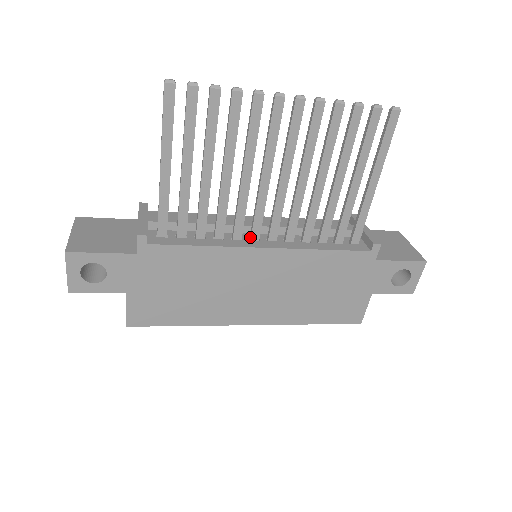
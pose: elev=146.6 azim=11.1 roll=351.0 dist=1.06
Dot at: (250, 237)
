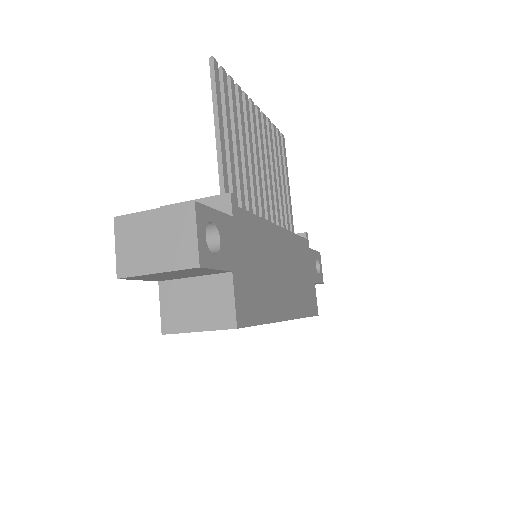
Dot at: occluded
